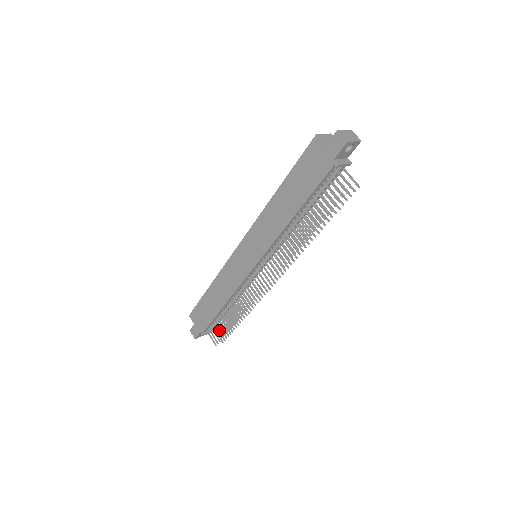
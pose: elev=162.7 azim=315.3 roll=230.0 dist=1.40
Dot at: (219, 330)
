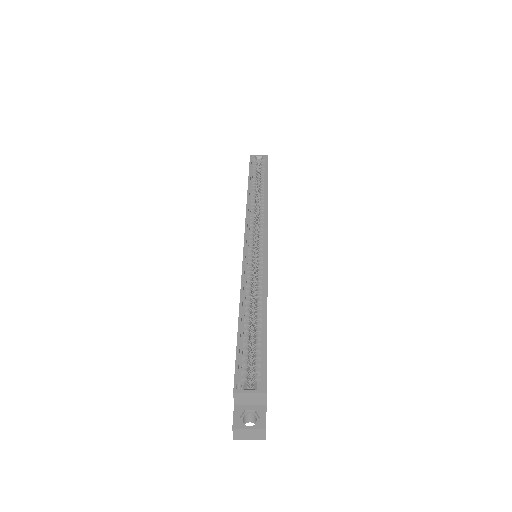
Dot at: occluded
